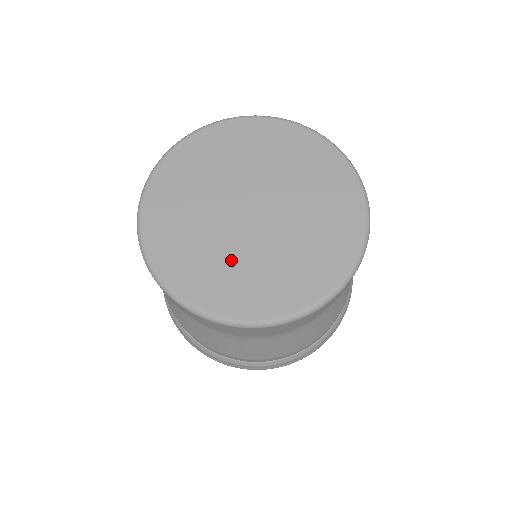
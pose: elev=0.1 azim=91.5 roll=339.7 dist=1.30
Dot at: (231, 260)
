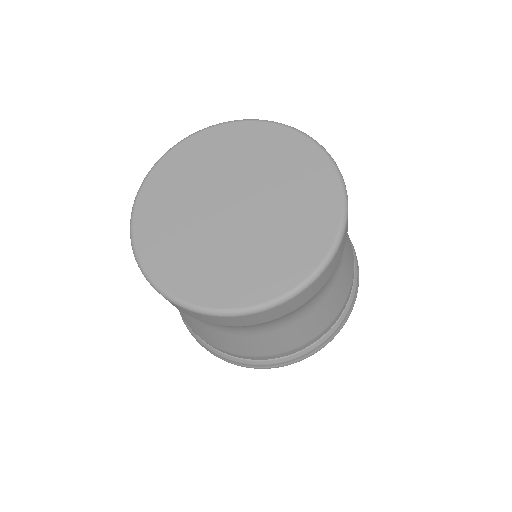
Dot at: (198, 247)
